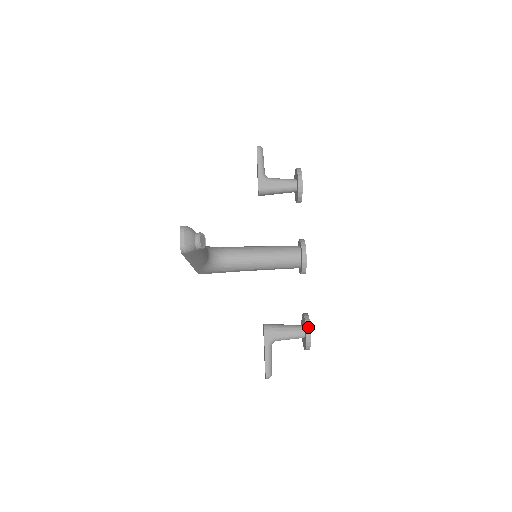
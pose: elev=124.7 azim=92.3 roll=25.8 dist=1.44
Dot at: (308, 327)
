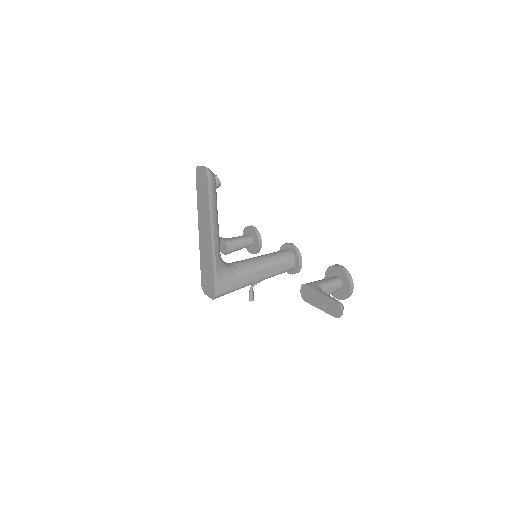
Dot at: (337, 265)
